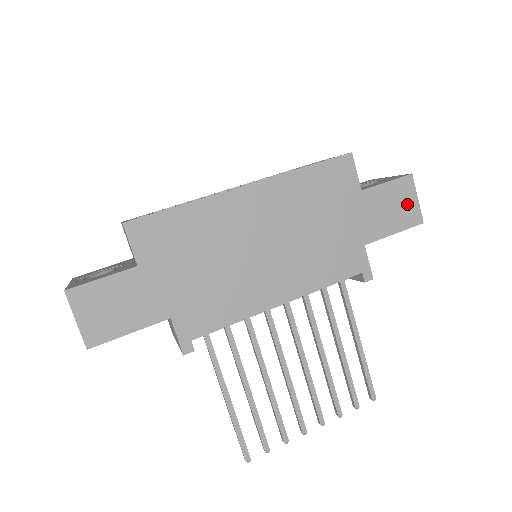
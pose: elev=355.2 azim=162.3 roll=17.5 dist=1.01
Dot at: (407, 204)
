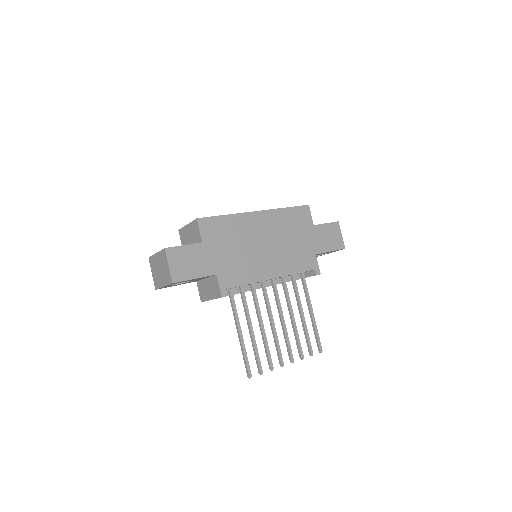
Dot at: (337, 237)
